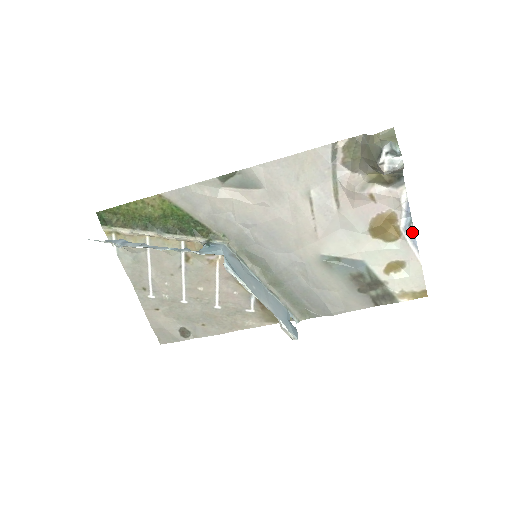
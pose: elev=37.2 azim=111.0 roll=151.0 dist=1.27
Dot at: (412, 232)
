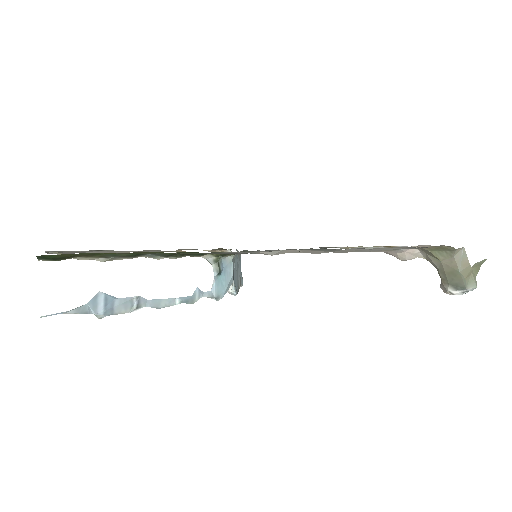
Dot at: occluded
